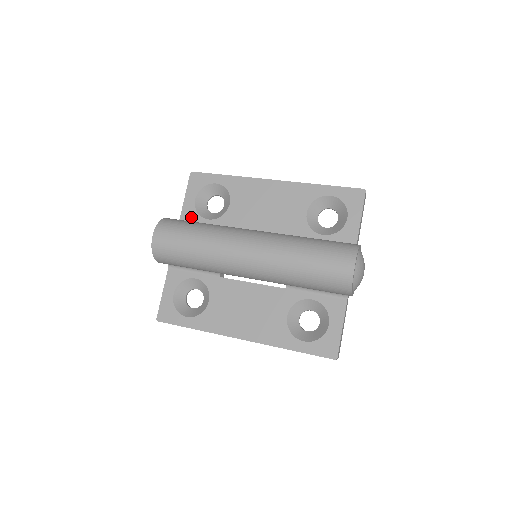
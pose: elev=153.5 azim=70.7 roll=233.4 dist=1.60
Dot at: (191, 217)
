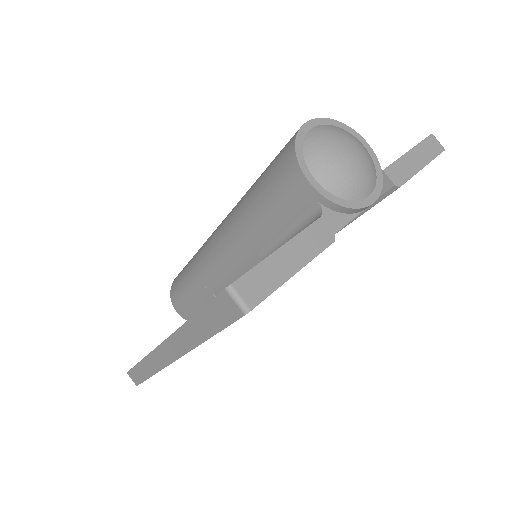
Dot at: occluded
